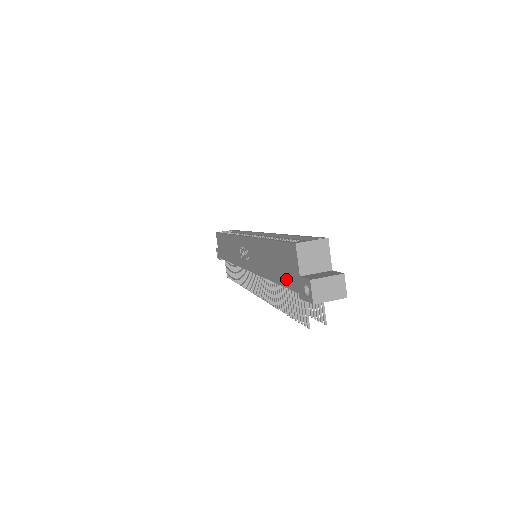
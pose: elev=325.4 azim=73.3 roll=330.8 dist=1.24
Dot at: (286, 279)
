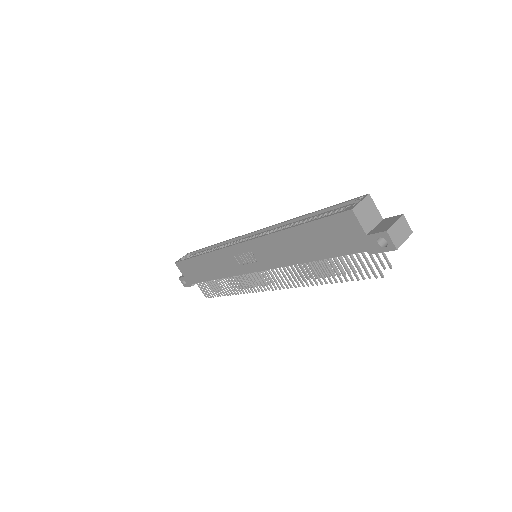
Dot at: (340, 248)
